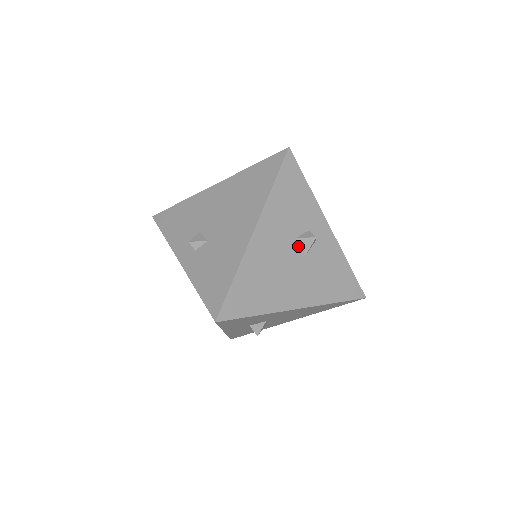
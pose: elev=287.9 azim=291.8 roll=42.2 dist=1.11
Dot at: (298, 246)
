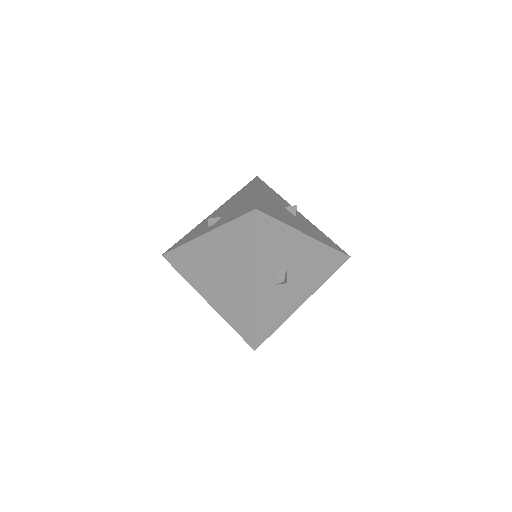
Dot at: (288, 211)
